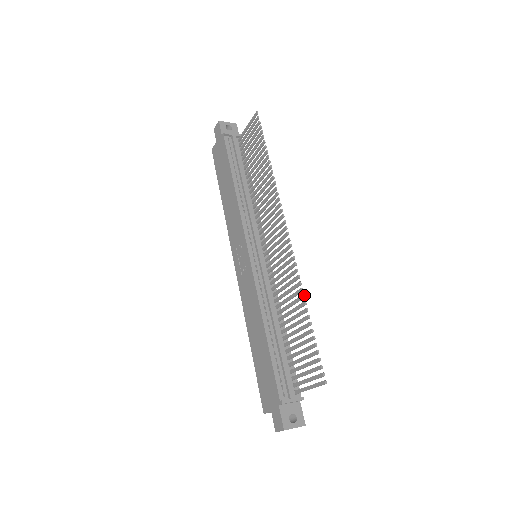
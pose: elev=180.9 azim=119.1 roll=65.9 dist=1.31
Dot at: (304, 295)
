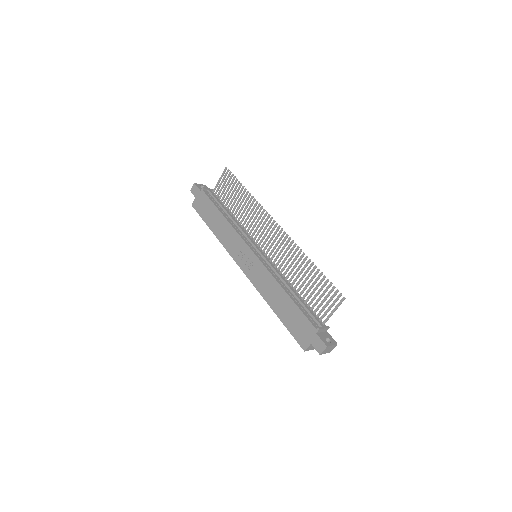
Dot at: (307, 256)
